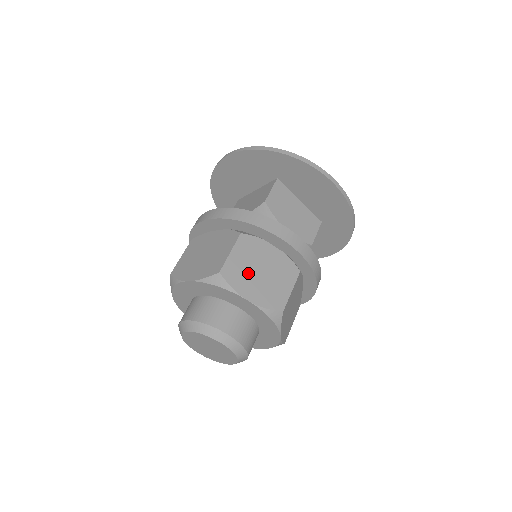
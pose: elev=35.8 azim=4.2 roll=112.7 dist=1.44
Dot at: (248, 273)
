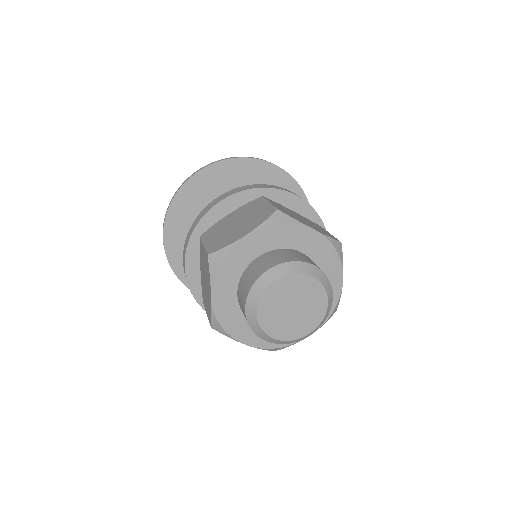
Dot at: (295, 216)
